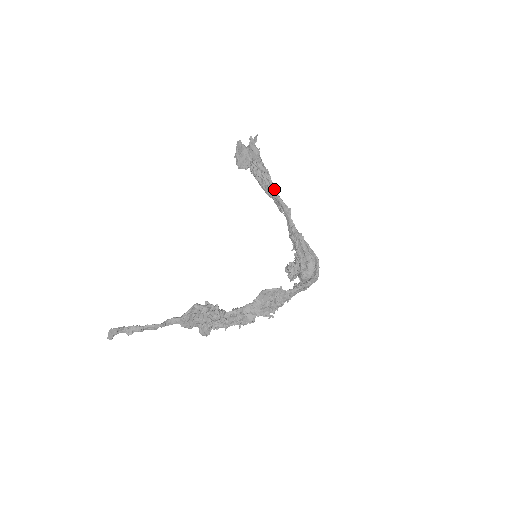
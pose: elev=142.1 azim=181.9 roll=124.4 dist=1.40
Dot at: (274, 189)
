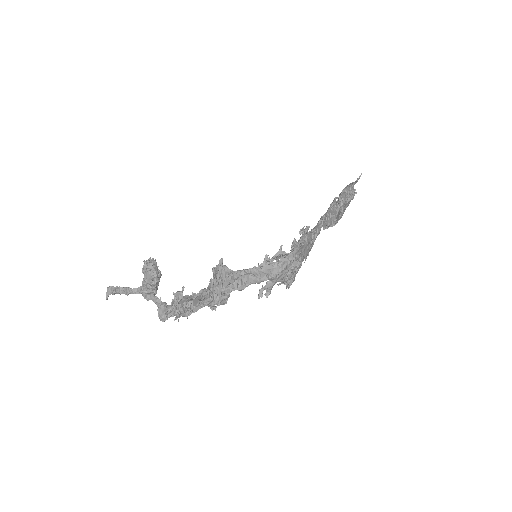
Dot at: (339, 213)
